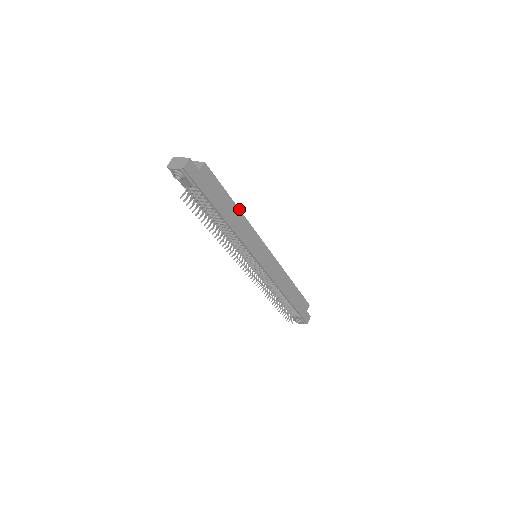
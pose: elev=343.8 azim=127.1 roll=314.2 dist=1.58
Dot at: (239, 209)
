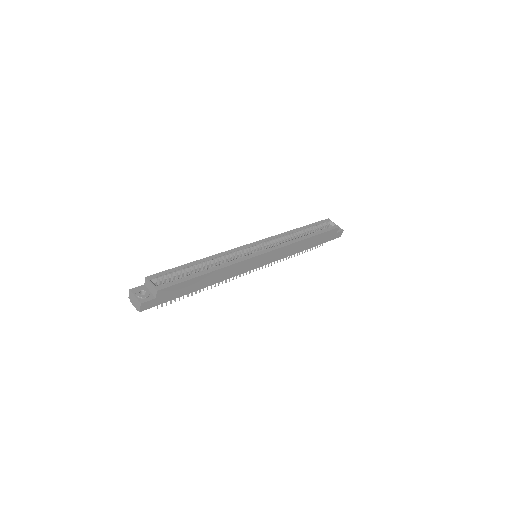
Dot at: (215, 270)
